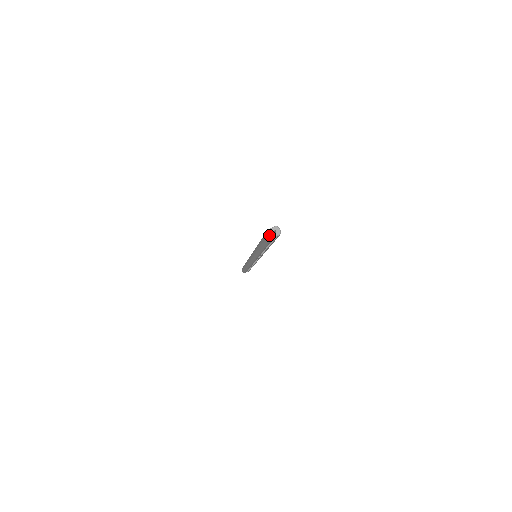
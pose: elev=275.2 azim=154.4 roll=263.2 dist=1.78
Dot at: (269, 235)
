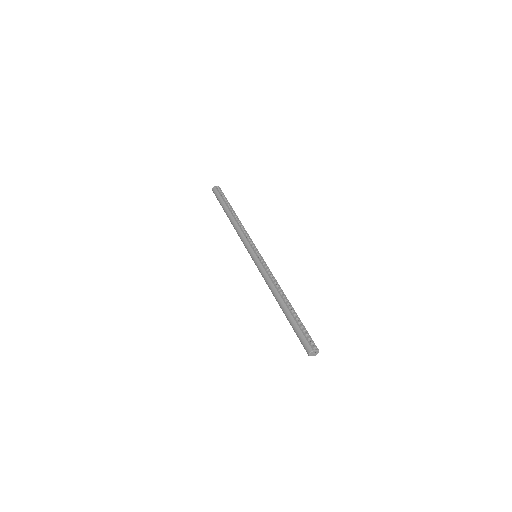
Dot at: (310, 354)
